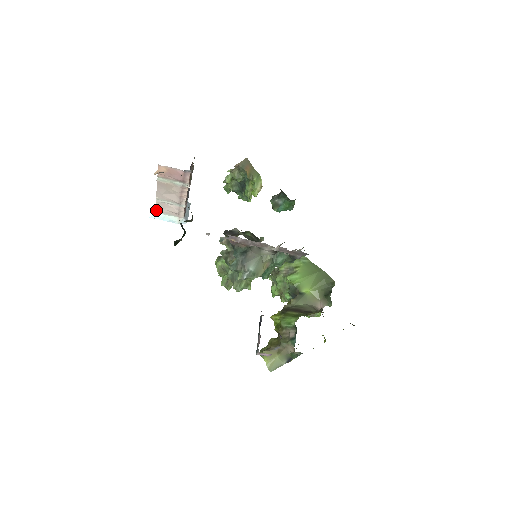
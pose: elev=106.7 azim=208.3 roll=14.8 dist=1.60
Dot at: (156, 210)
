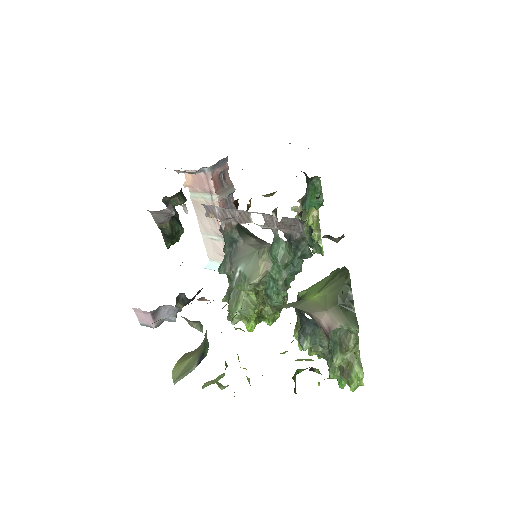
Dot at: (209, 256)
